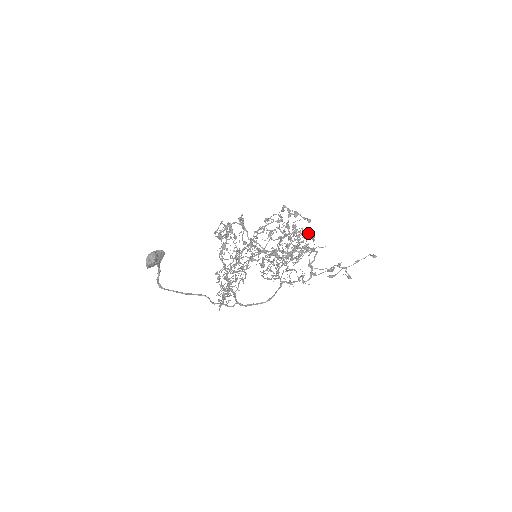
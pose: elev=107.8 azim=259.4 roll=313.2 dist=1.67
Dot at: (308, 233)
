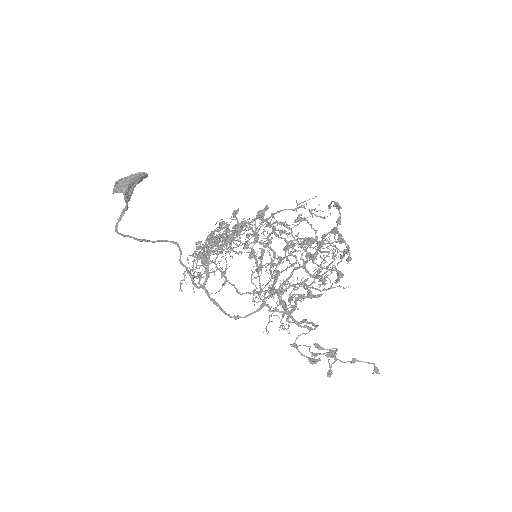
Dot at: (341, 260)
